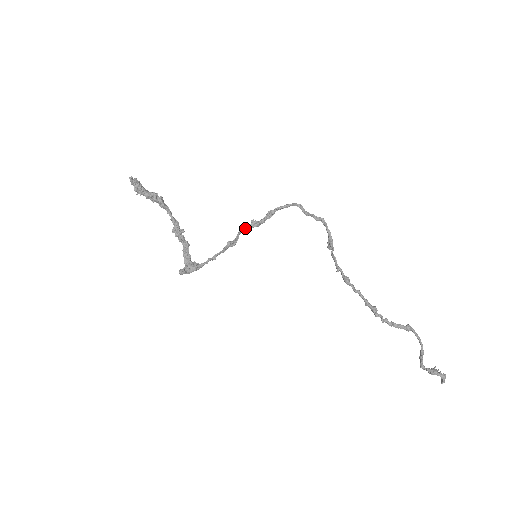
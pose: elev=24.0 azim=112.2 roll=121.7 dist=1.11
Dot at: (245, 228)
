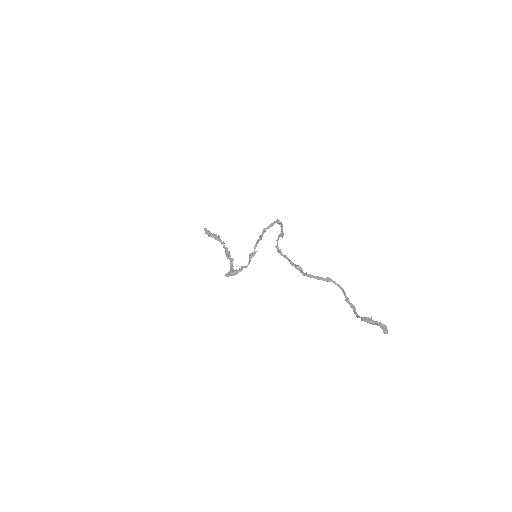
Dot at: (256, 243)
